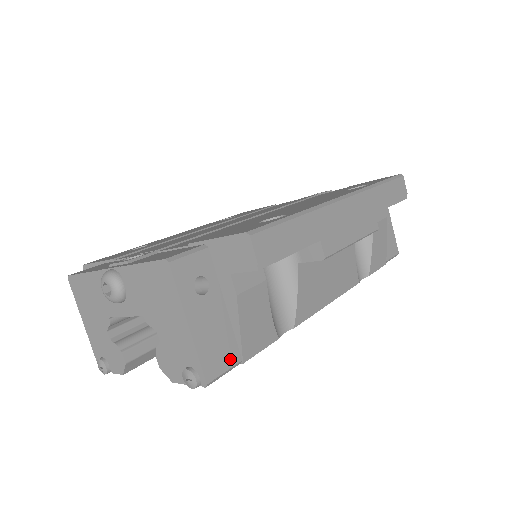
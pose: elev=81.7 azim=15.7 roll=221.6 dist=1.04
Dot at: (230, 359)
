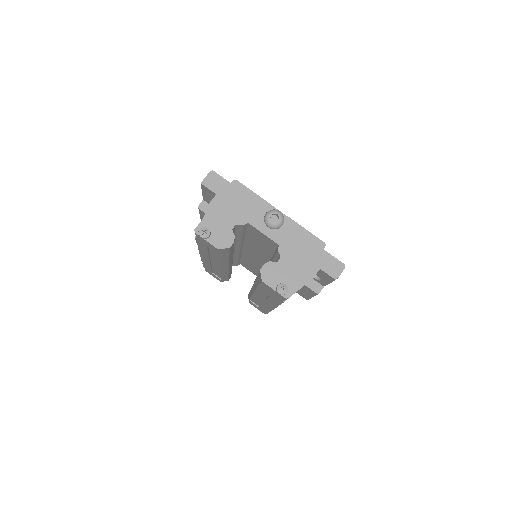
Dot at: occluded
